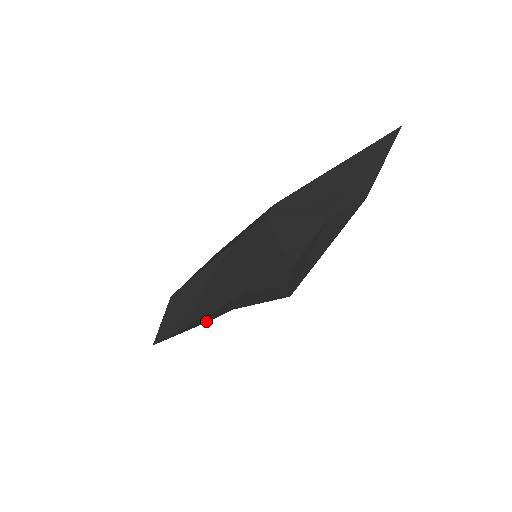
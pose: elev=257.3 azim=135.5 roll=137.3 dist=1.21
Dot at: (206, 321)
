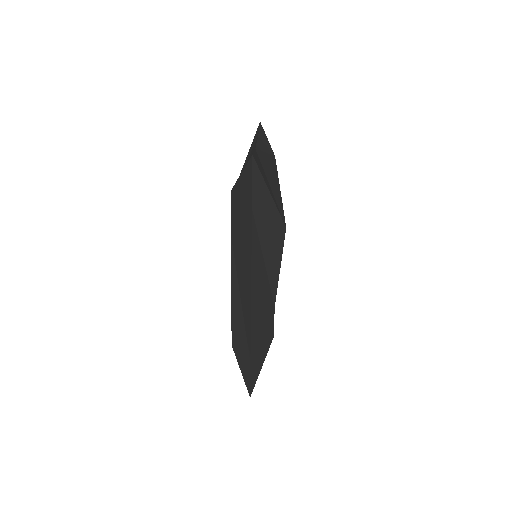
Dot at: (267, 336)
